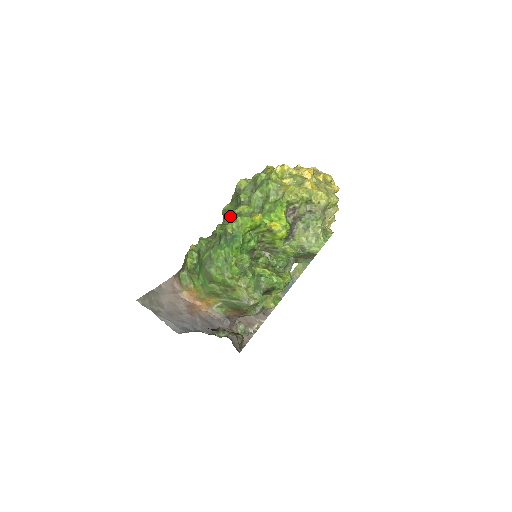
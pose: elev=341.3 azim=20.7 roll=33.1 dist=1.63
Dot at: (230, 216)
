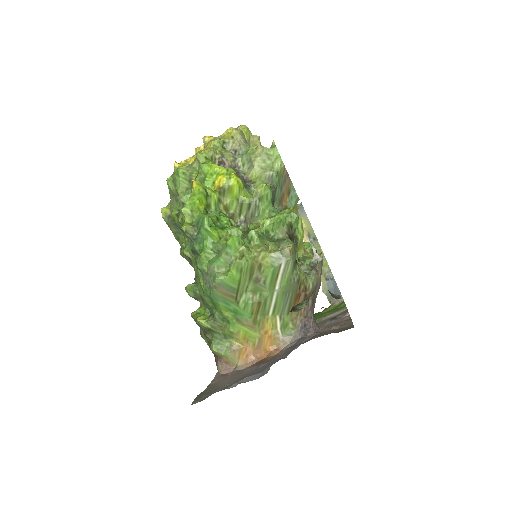
Dot at: occluded
